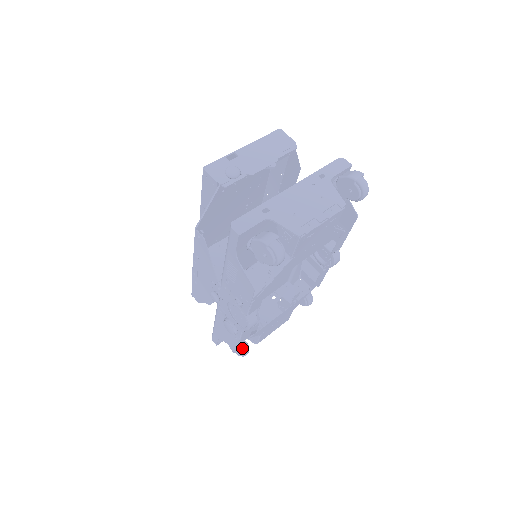
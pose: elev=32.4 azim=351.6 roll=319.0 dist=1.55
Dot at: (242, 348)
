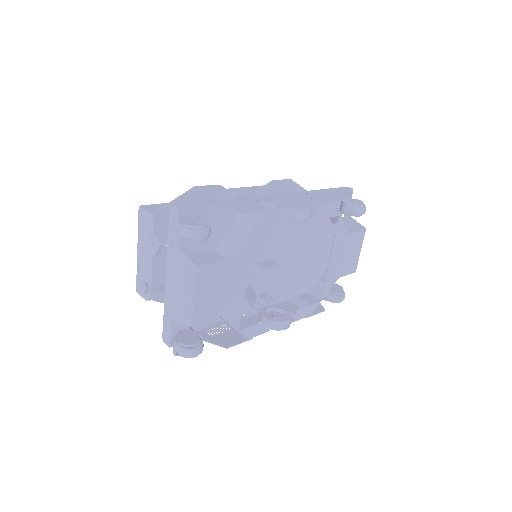
Dot at: (332, 301)
